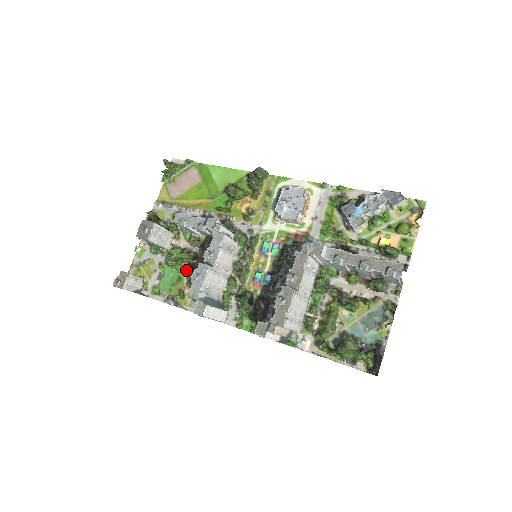
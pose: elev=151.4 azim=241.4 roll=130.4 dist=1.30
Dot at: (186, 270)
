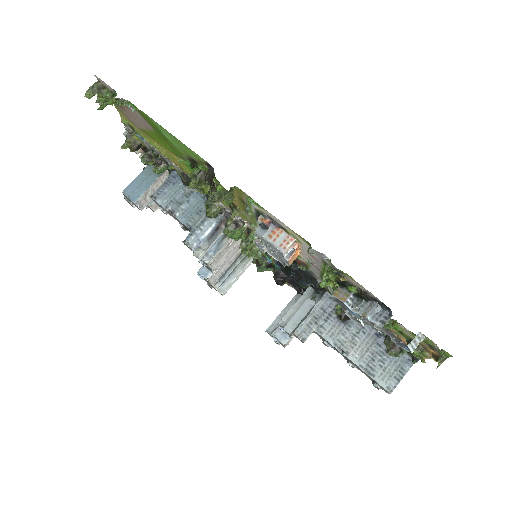
Dot at: occluded
